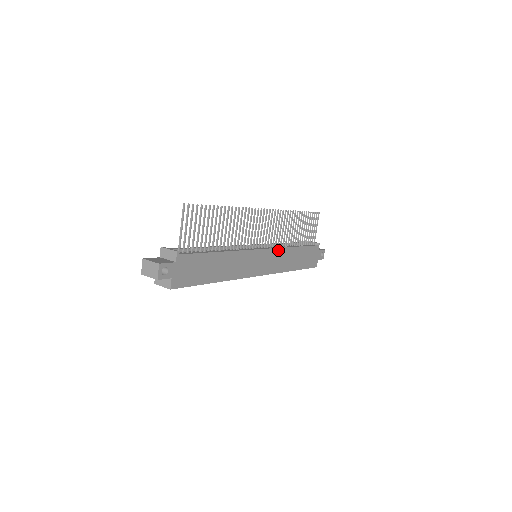
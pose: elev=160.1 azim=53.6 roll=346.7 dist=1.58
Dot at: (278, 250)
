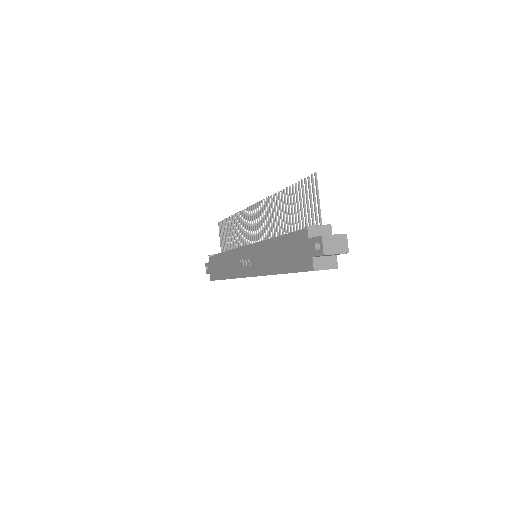
Dot at: occluded
